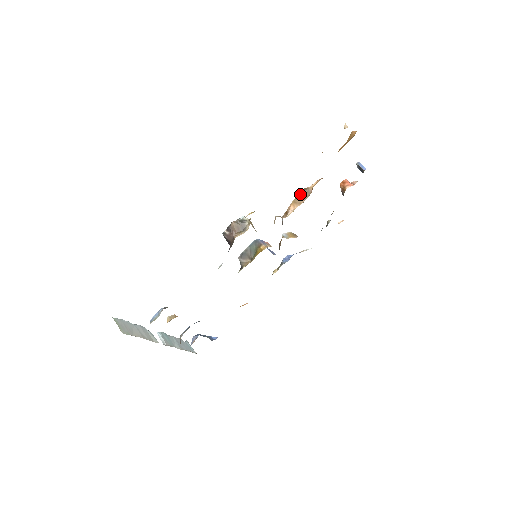
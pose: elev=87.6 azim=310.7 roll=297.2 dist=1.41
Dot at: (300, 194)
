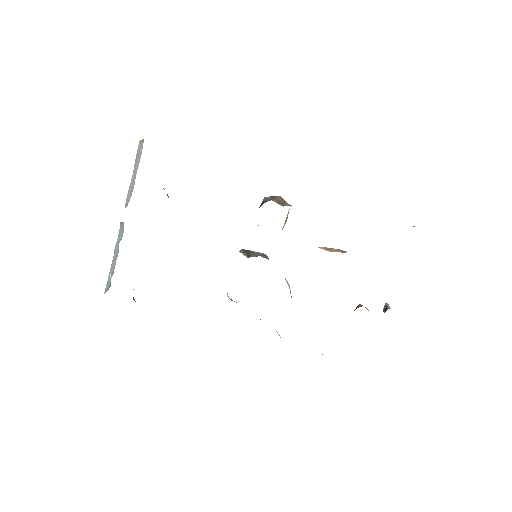
Dot at: occluded
